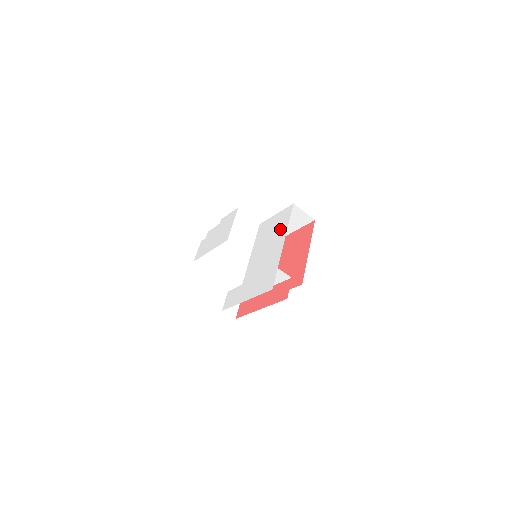
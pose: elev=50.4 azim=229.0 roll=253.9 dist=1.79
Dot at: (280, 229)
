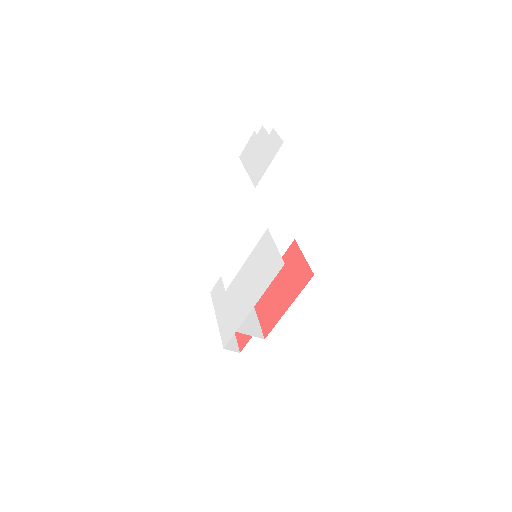
Dot at: (263, 280)
